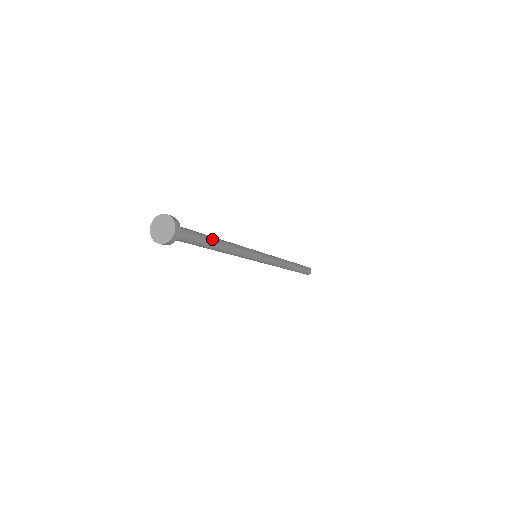
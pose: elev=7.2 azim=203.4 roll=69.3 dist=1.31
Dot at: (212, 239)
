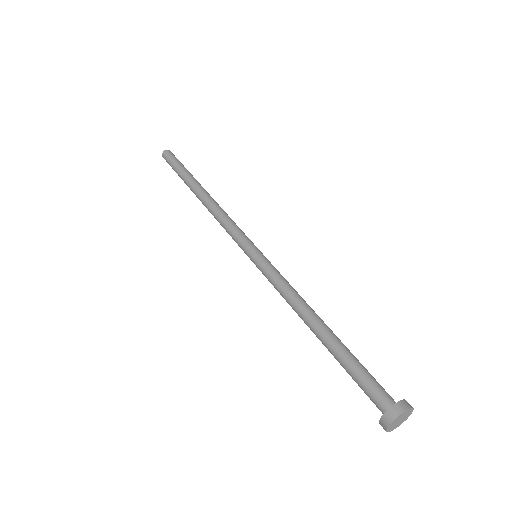
Dot at: (336, 340)
